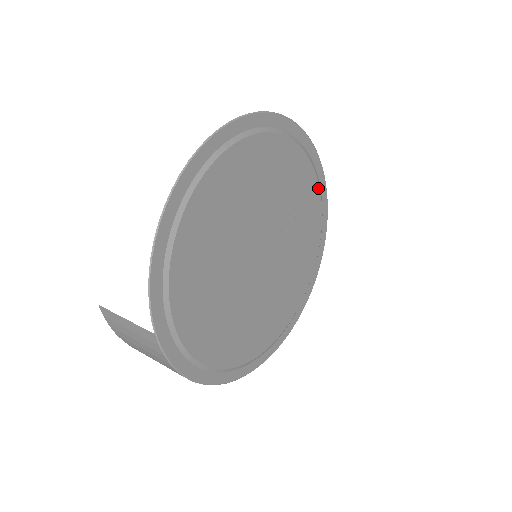
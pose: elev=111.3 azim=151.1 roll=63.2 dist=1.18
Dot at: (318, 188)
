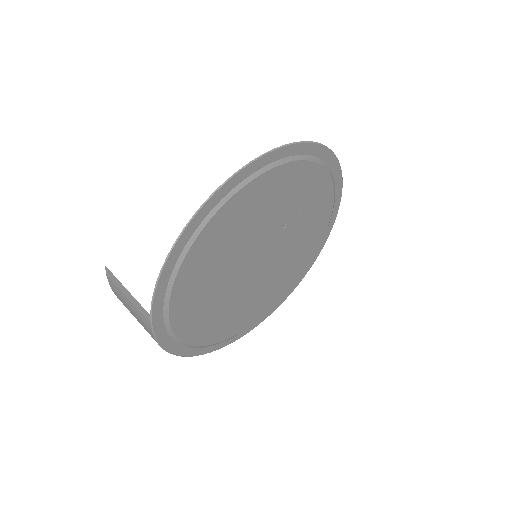
Dot at: (331, 208)
